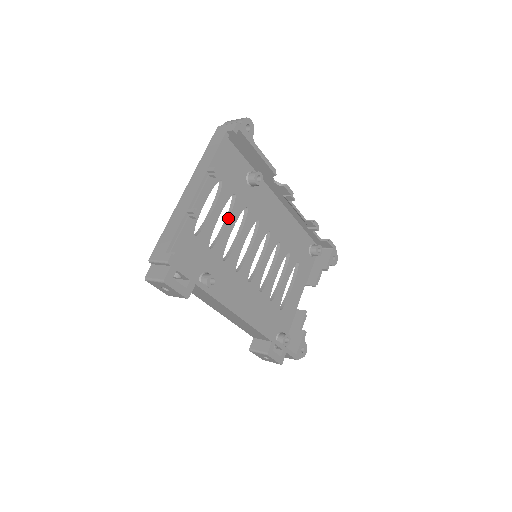
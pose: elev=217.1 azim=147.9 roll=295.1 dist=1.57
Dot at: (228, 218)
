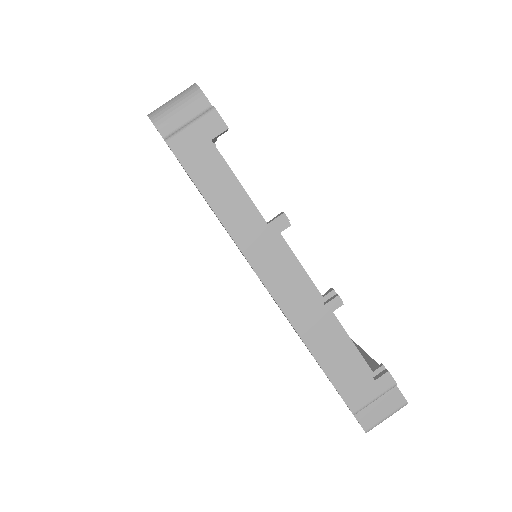
Dot at: occluded
